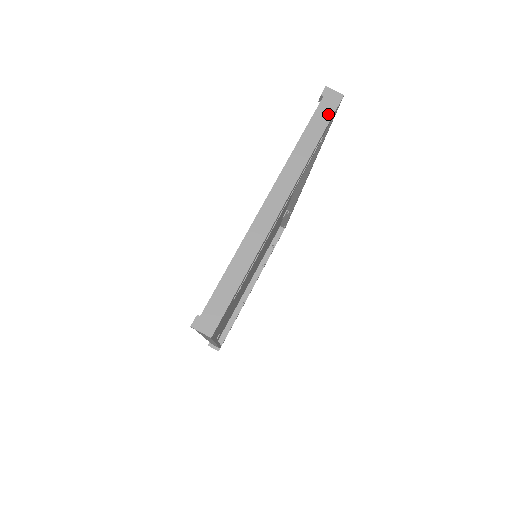
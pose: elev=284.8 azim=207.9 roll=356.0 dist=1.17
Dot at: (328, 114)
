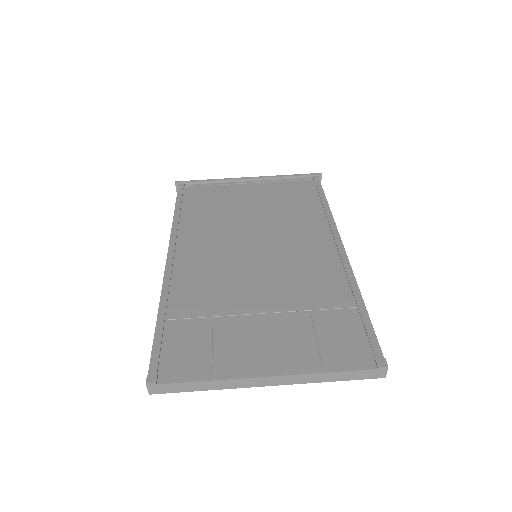
Dot at: (363, 377)
